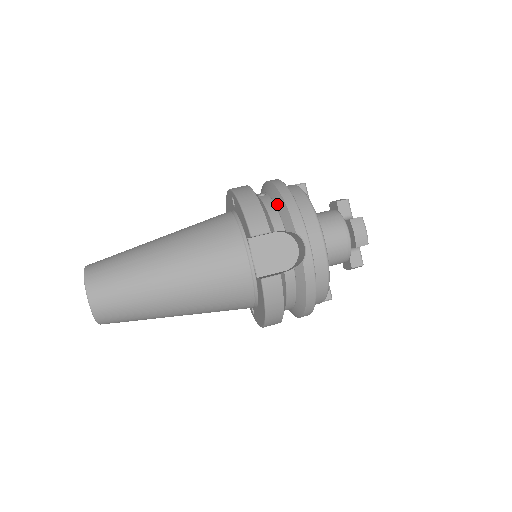
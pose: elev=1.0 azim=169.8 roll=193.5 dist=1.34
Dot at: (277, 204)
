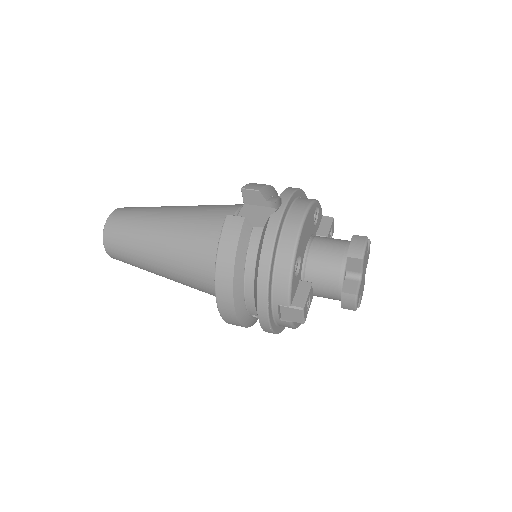
Dot at: occluded
